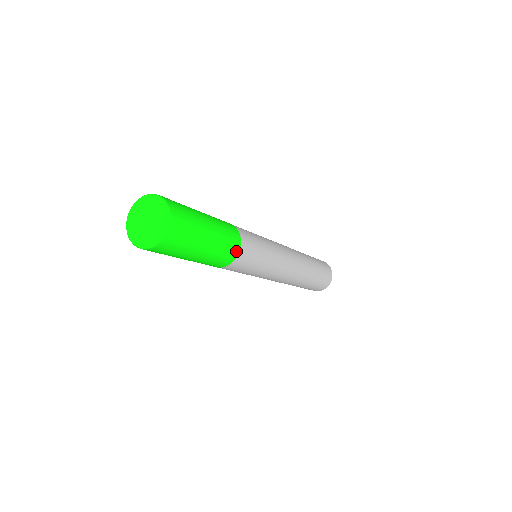
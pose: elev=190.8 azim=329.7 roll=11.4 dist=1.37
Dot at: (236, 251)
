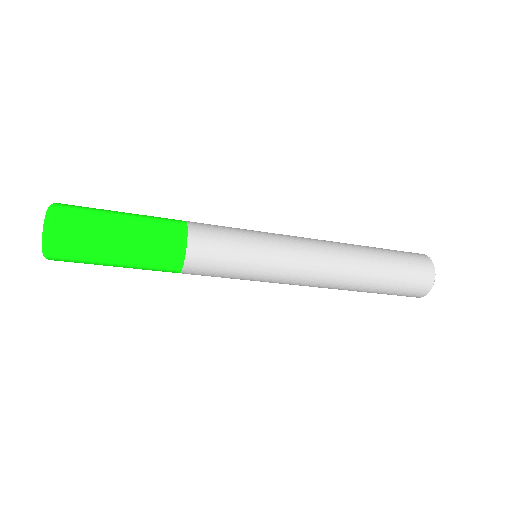
Dot at: (180, 245)
